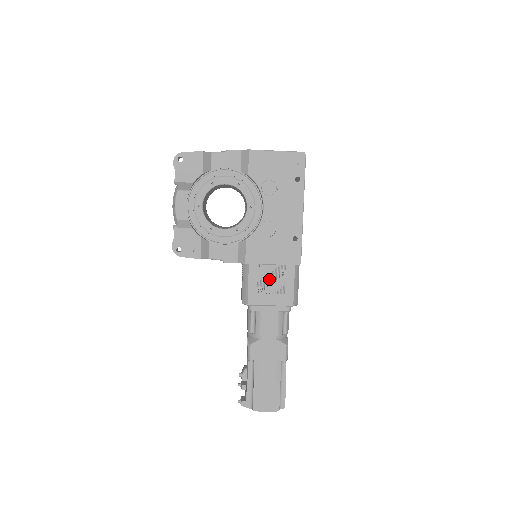
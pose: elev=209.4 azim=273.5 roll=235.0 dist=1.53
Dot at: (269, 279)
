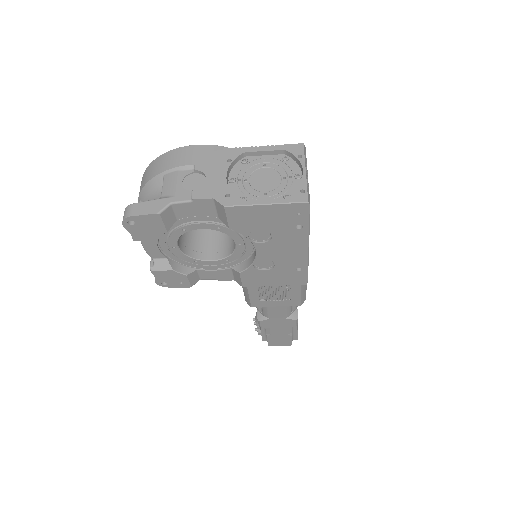
Dot at: (272, 292)
